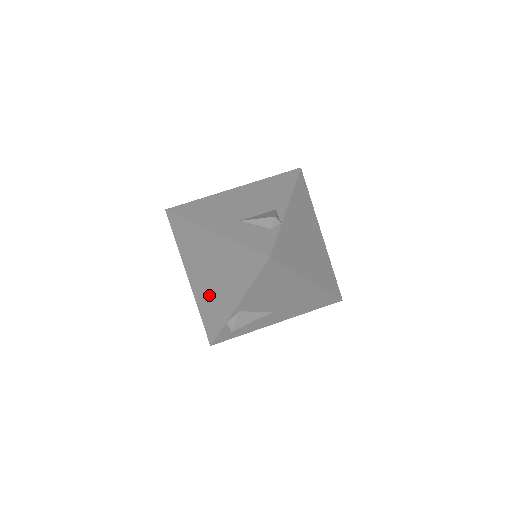
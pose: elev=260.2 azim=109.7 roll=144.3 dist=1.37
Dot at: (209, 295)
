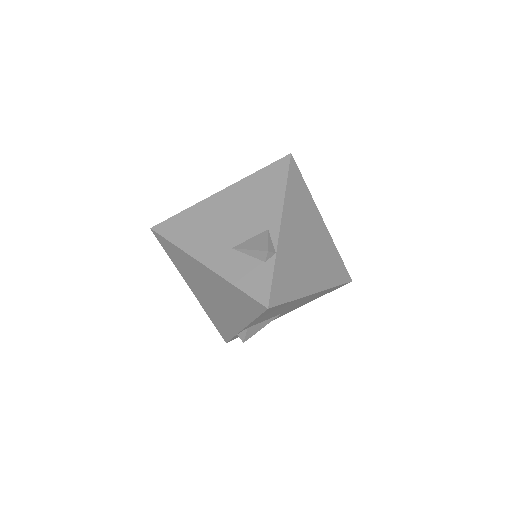
Dot at: (215, 310)
